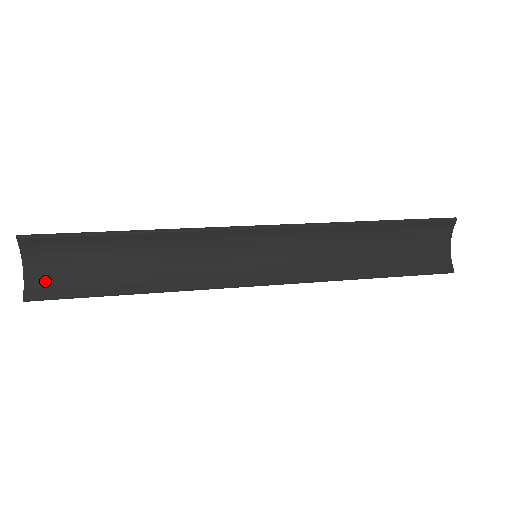
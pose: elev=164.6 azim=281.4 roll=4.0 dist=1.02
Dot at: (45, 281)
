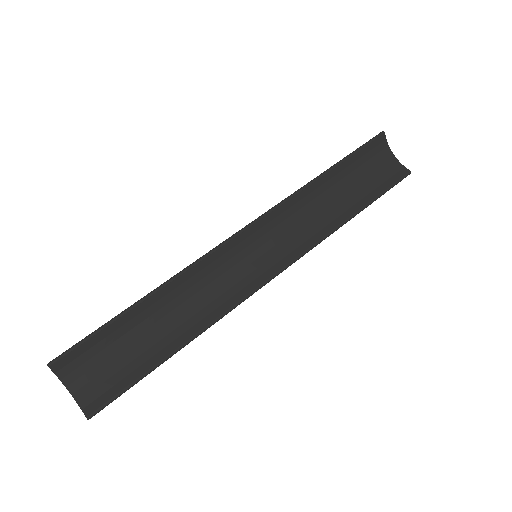
Dot at: (95, 390)
